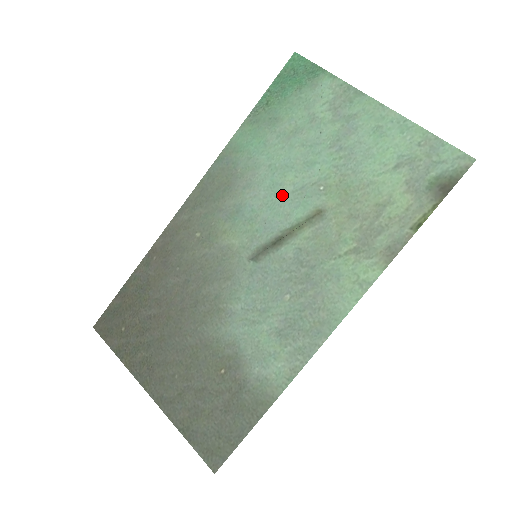
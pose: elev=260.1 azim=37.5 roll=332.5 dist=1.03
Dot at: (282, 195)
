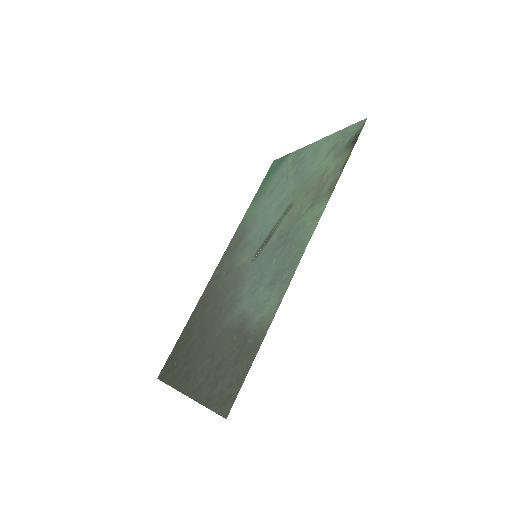
Dot at: (269, 217)
